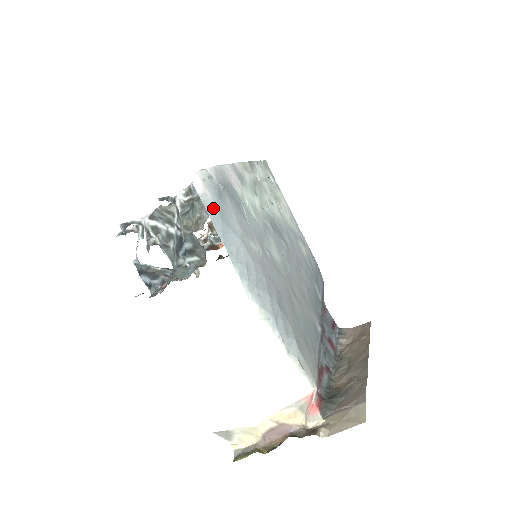
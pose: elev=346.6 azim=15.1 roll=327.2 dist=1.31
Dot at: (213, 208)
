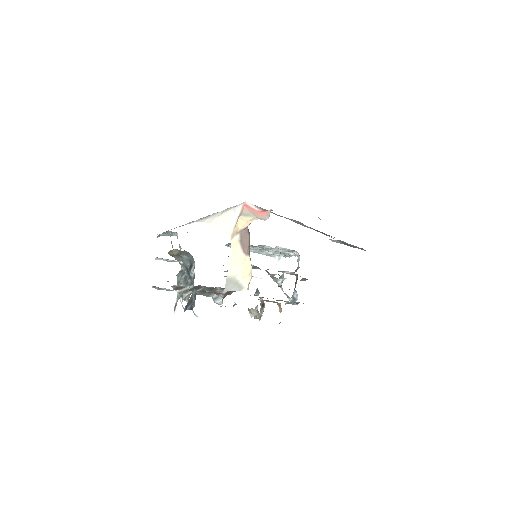
Dot at: occluded
